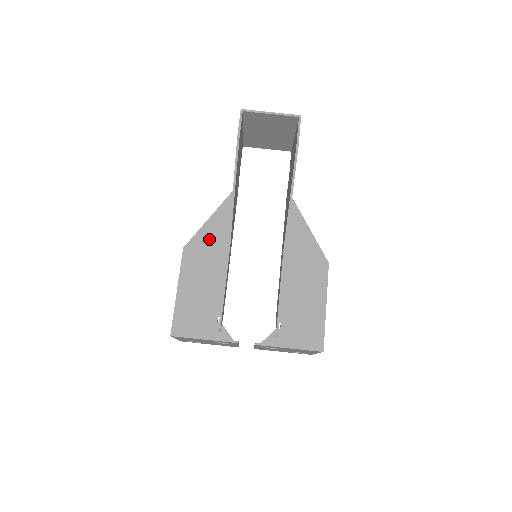
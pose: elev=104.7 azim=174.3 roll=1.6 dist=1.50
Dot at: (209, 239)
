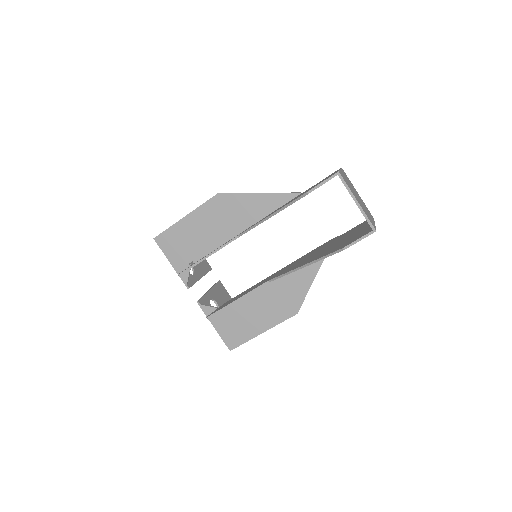
Dot at: (241, 208)
